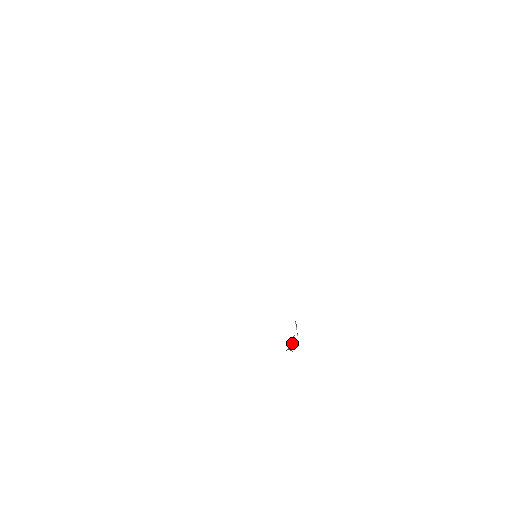
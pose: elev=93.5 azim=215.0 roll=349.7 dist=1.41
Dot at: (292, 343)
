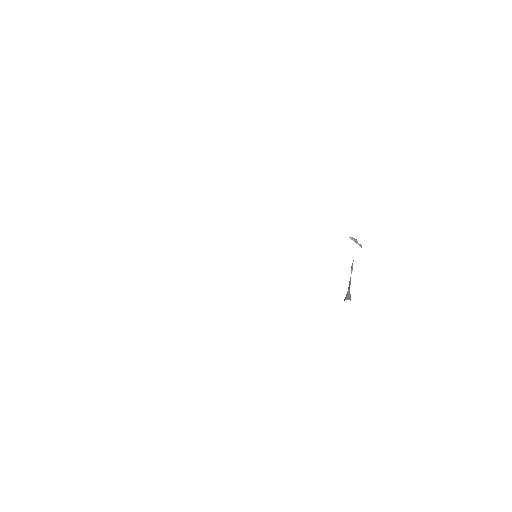
Dot at: (350, 280)
